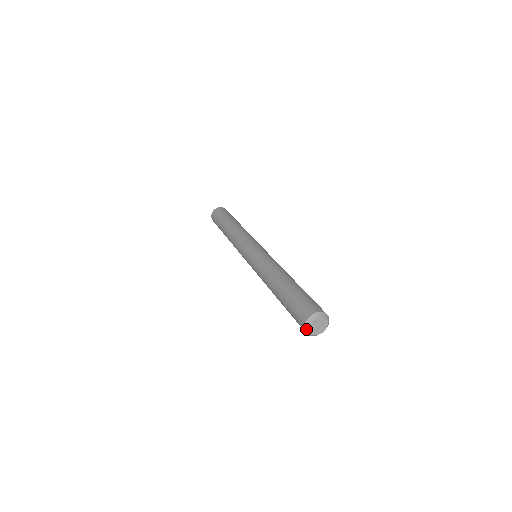
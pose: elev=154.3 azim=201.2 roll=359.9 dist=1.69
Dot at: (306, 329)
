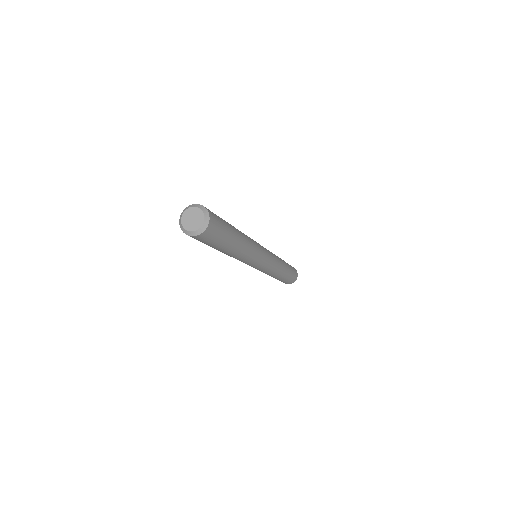
Dot at: (183, 230)
